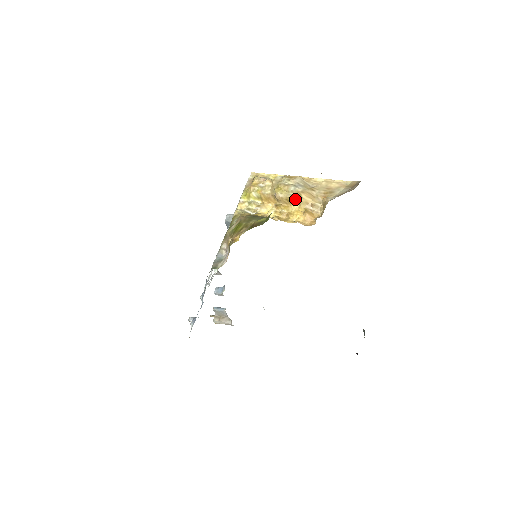
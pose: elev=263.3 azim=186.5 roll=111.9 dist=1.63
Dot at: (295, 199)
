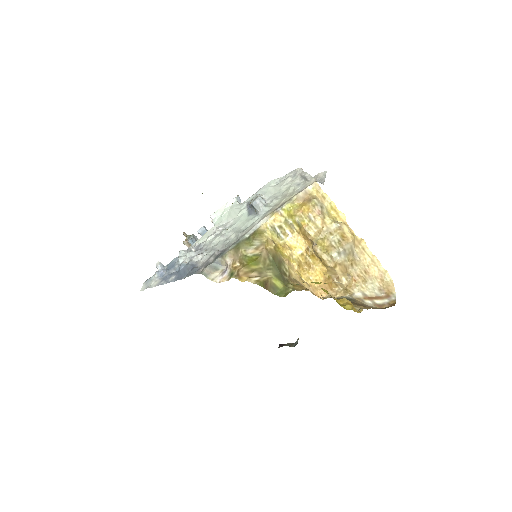
Dot at: (328, 266)
